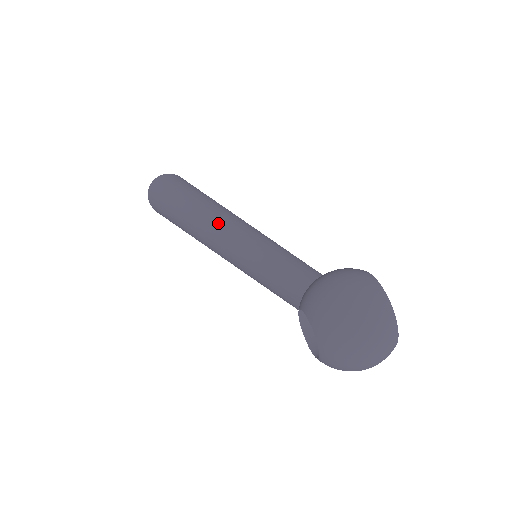
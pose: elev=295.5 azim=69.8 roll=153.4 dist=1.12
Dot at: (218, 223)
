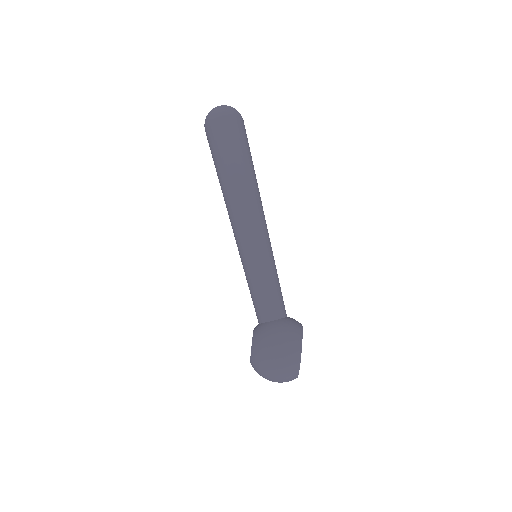
Dot at: (241, 218)
